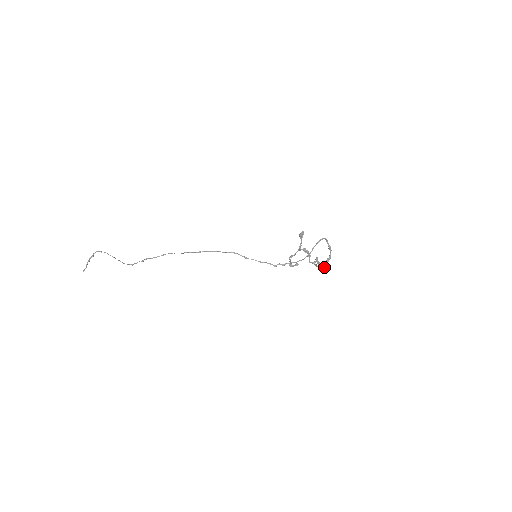
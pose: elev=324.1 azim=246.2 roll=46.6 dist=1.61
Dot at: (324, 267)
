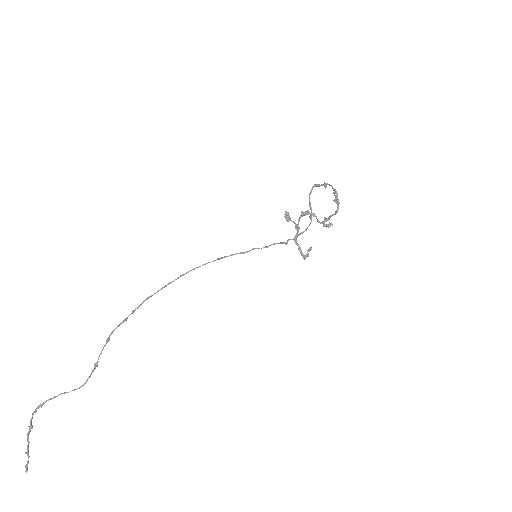
Dot at: (338, 203)
